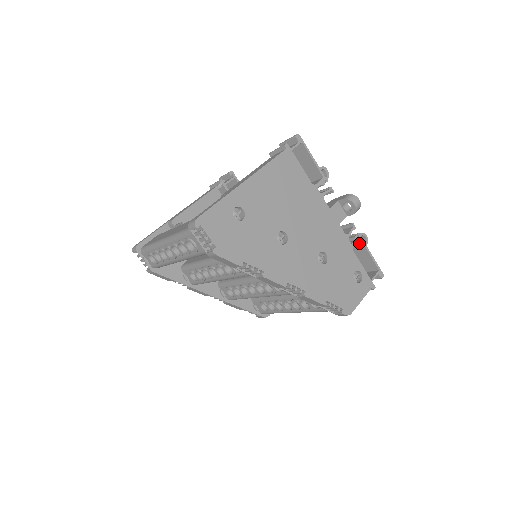
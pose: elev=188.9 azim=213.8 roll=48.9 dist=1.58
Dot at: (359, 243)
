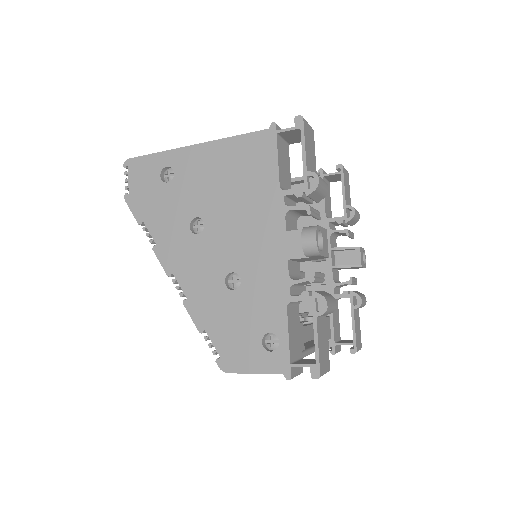
Dot at: (314, 307)
